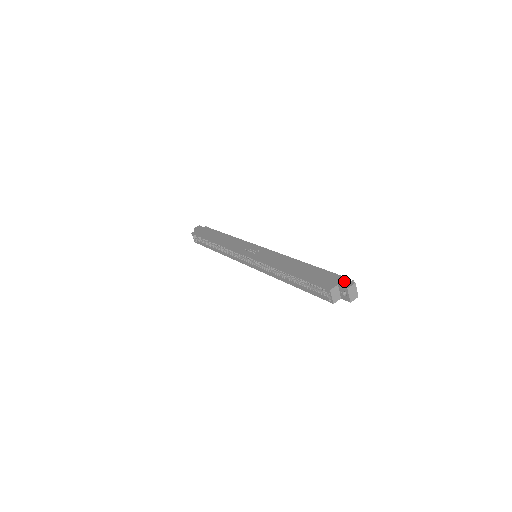
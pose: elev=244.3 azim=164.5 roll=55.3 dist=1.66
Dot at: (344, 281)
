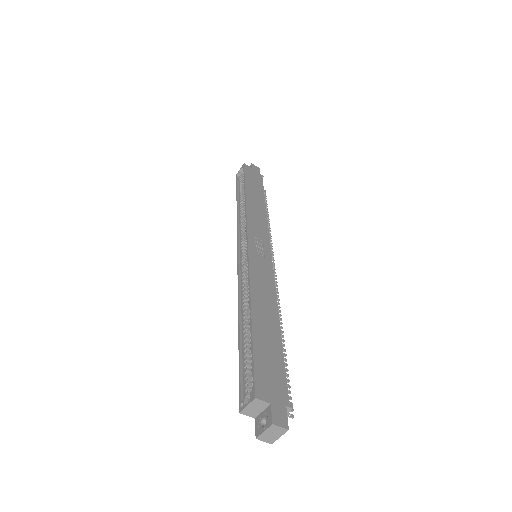
Dot at: (282, 409)
